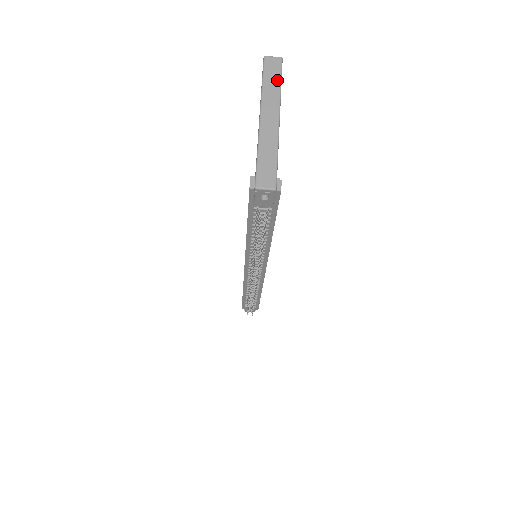
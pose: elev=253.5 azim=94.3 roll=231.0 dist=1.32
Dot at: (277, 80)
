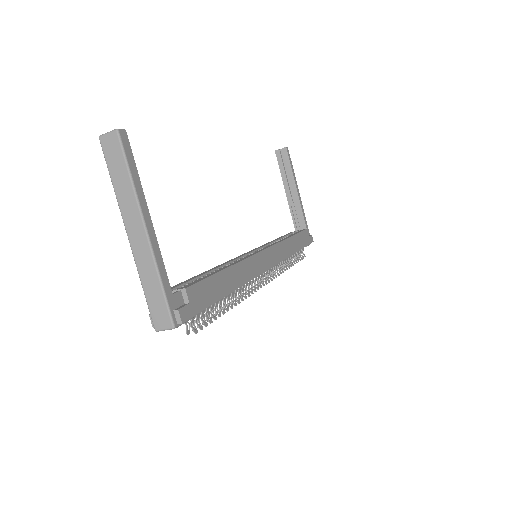
Dot at: (124, 172)
